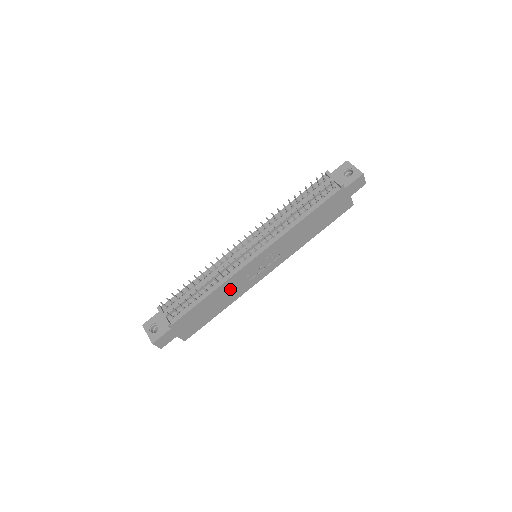
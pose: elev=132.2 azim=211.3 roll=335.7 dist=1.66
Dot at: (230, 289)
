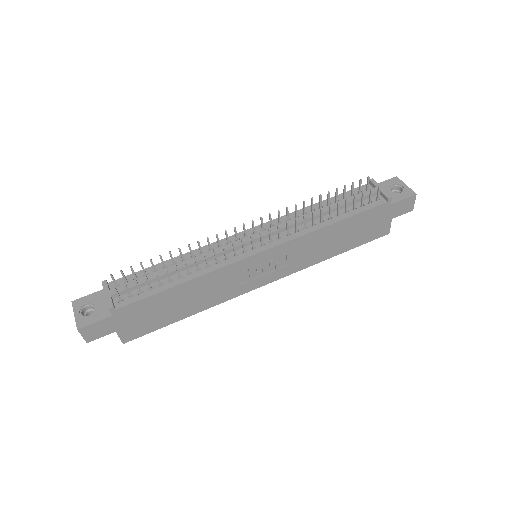
Dot at: (211, 287)
